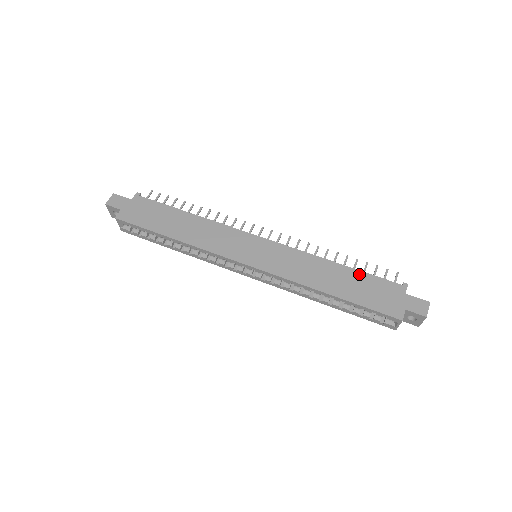
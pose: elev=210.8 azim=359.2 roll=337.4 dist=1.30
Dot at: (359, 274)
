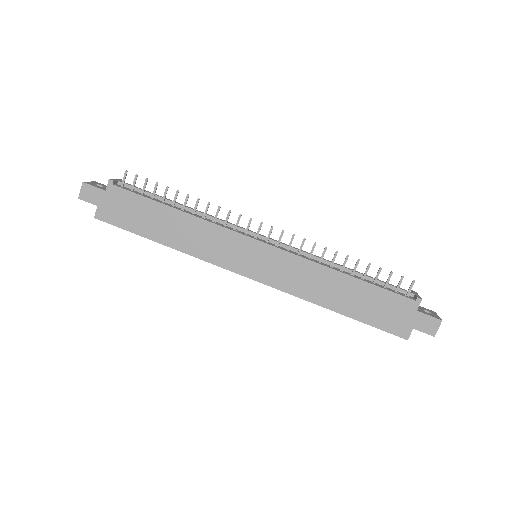
Dot at: (368, 288)
